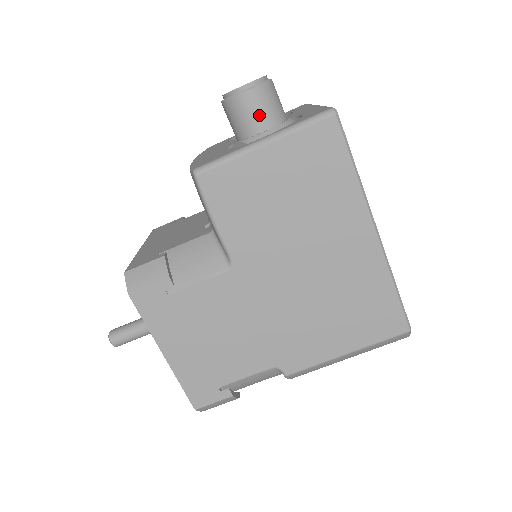
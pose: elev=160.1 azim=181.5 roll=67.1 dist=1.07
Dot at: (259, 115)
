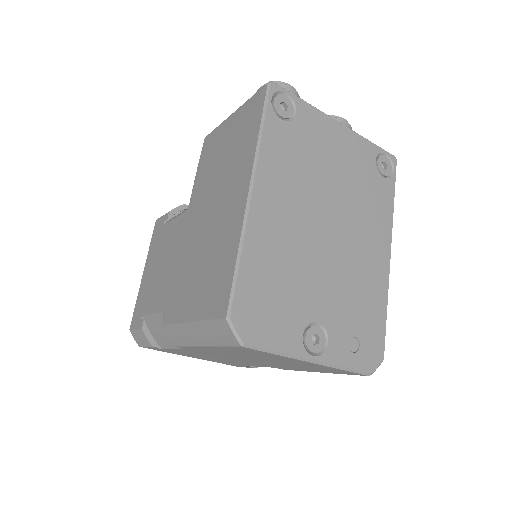
Dot at: occluded
